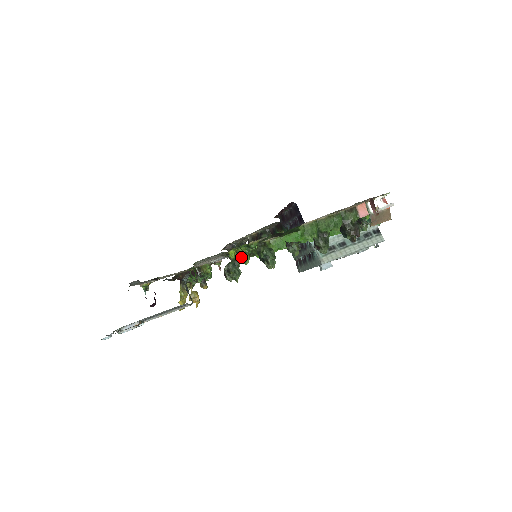
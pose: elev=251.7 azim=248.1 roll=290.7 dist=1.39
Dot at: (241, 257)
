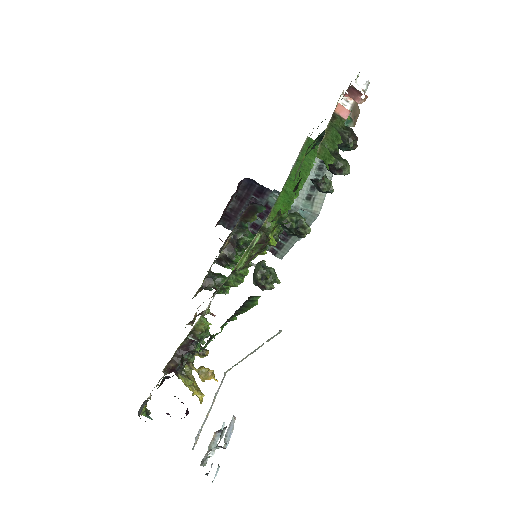
Dot at: (242, 270)
